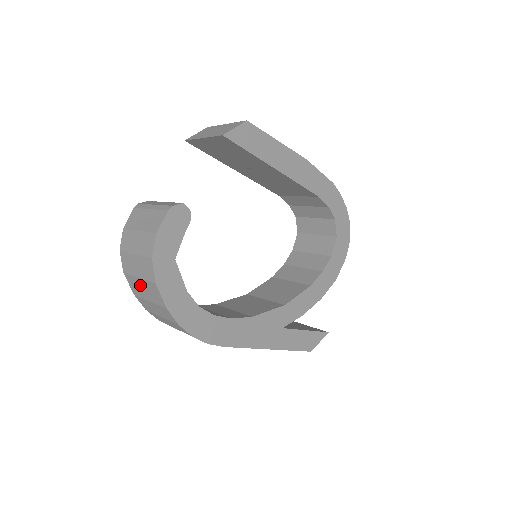
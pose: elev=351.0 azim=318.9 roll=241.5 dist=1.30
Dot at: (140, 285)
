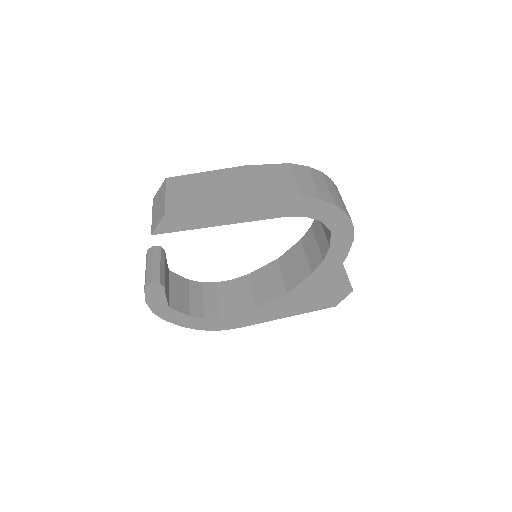
Dot at: occluded
